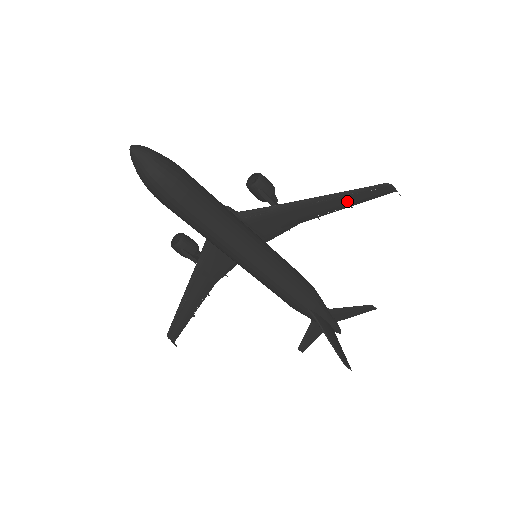
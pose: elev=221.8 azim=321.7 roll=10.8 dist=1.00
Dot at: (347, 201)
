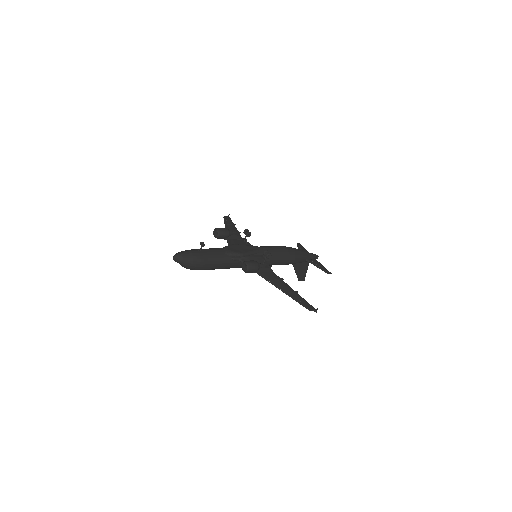
Dot at: (293, 294)
